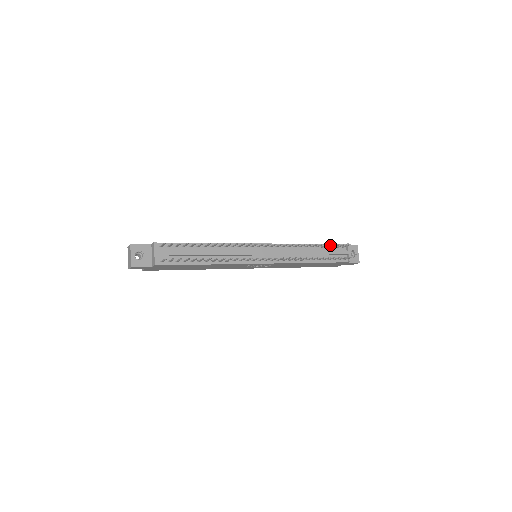
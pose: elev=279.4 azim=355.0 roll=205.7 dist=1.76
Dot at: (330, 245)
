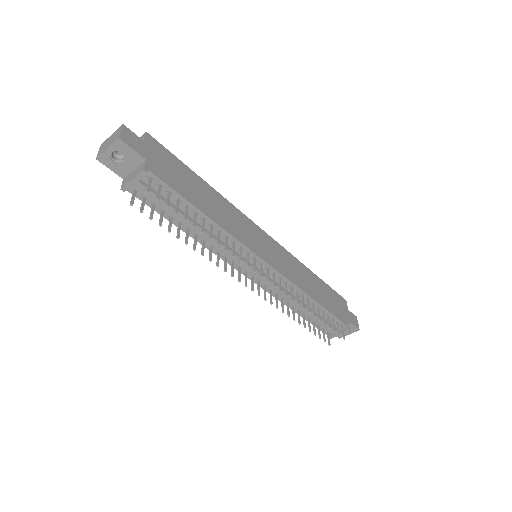
Dot at: (329, 321)
